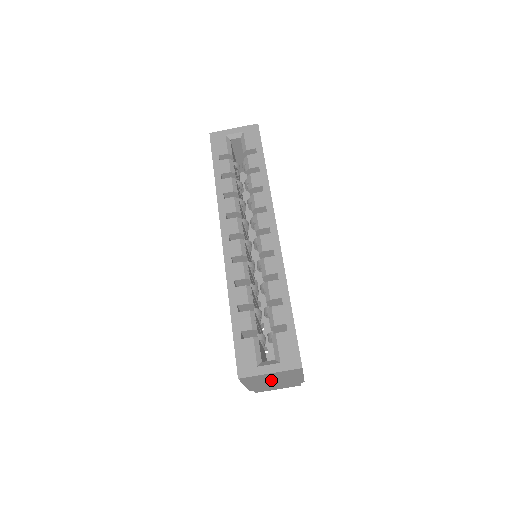
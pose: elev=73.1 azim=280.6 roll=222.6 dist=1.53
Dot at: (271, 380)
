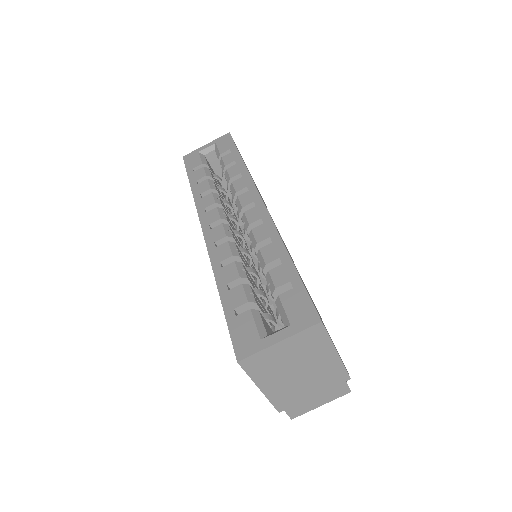
Dot at: (293, 370)
